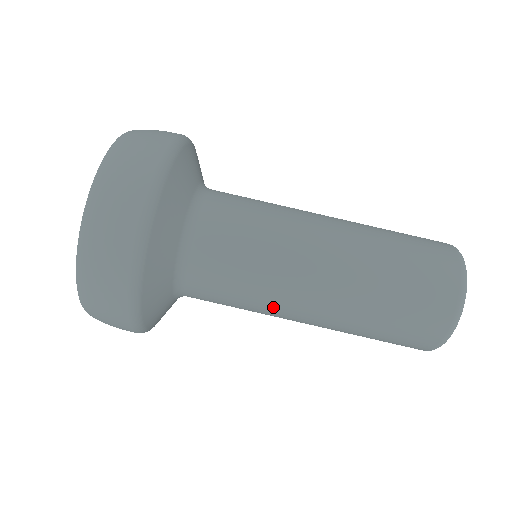
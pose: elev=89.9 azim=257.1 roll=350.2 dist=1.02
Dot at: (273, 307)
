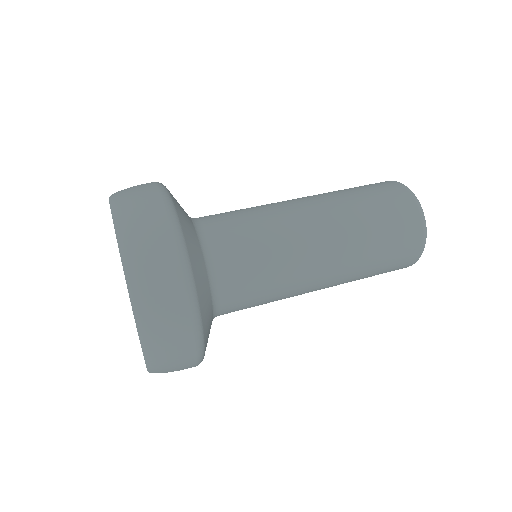
Dot at: (278, 210)
